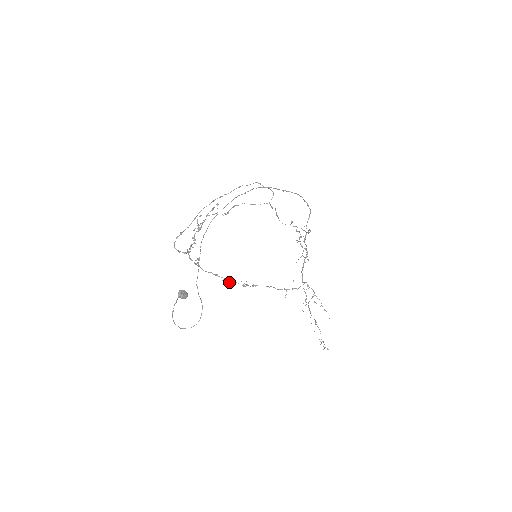
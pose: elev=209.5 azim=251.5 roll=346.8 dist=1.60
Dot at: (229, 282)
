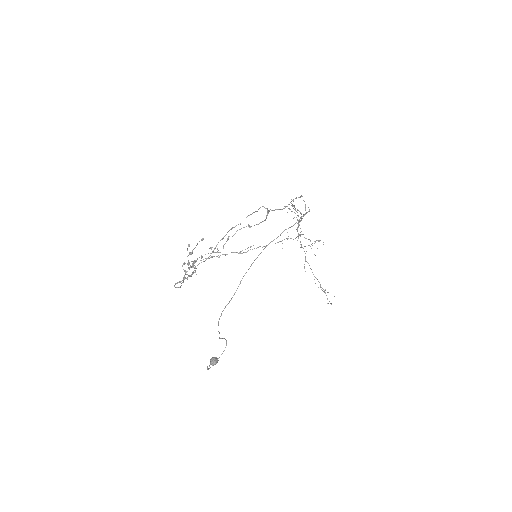
Dot at: occluded
